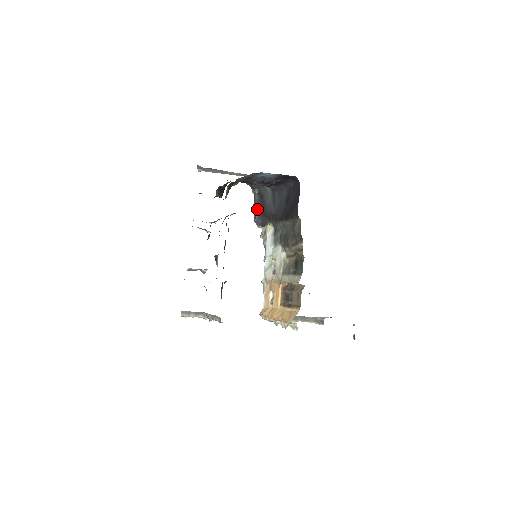
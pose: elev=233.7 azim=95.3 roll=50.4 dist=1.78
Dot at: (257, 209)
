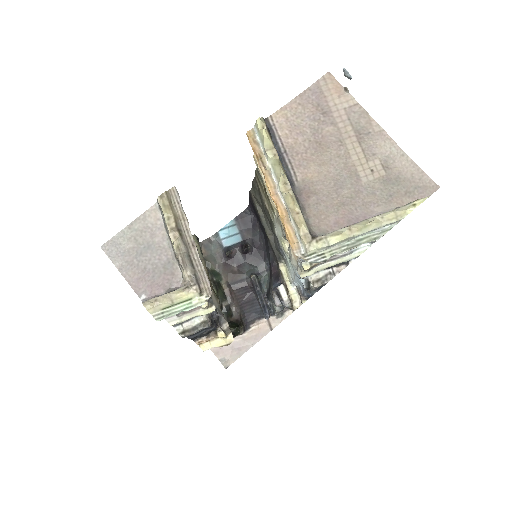
Dot at: (270, 289)
